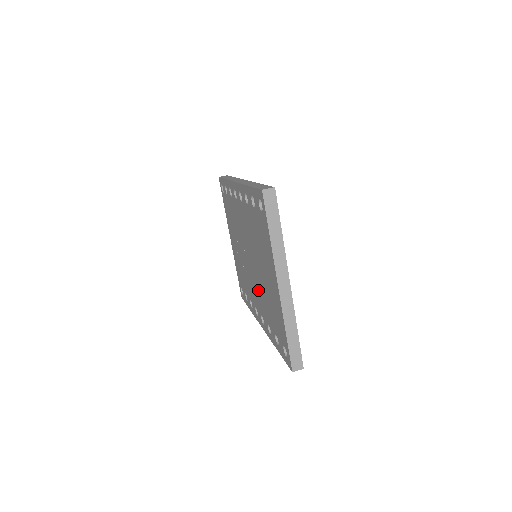
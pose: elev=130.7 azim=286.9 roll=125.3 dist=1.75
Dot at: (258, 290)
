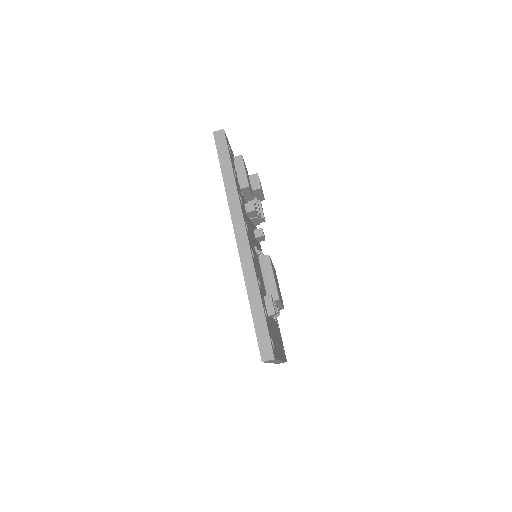
Dot at: occluded
